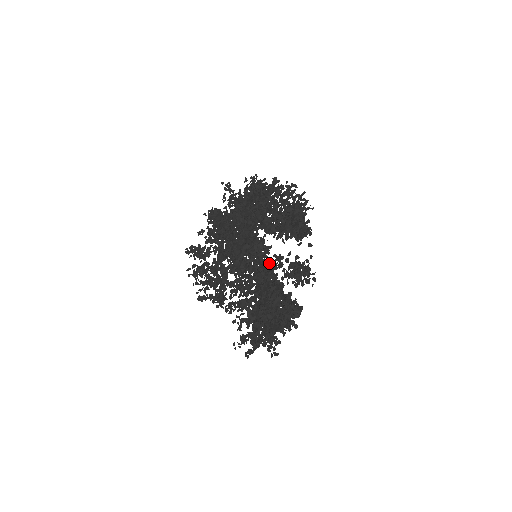
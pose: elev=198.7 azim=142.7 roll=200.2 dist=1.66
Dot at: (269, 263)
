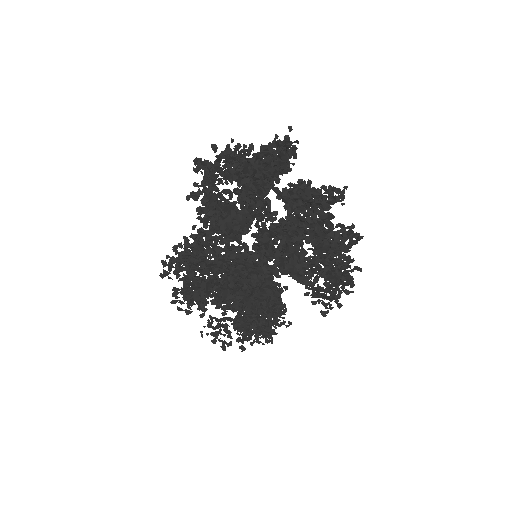
Dot at: occluded
